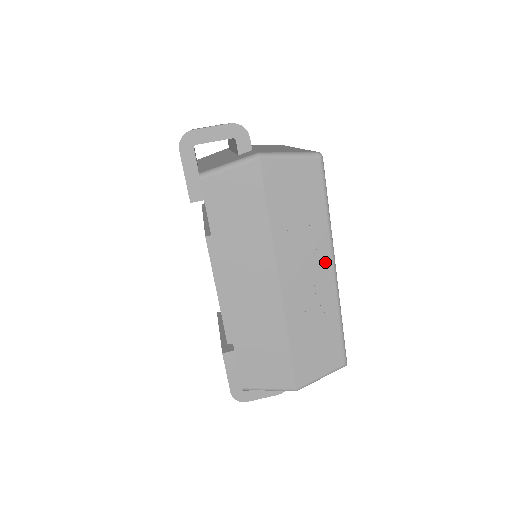
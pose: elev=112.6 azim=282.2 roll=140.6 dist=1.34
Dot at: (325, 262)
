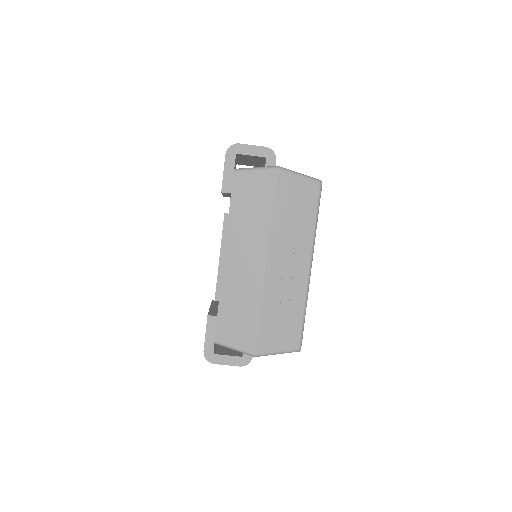
Dot at: (304, 260)
